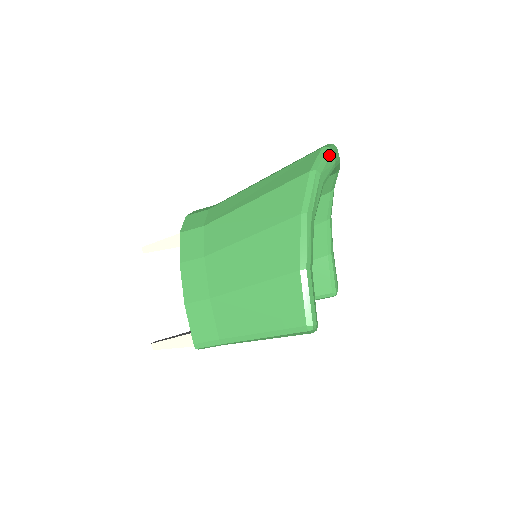
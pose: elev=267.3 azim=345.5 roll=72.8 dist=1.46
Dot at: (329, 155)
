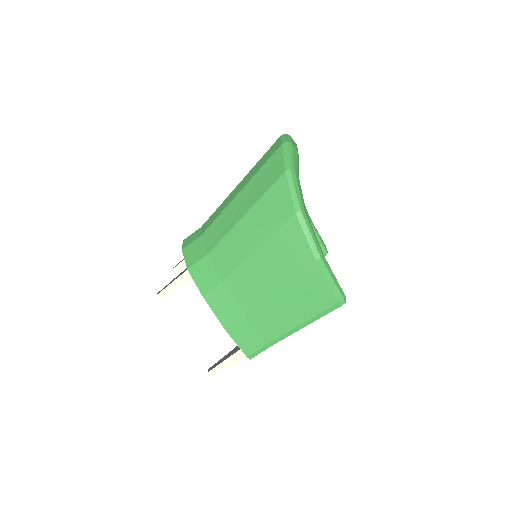
Dot at: (291, 149)
